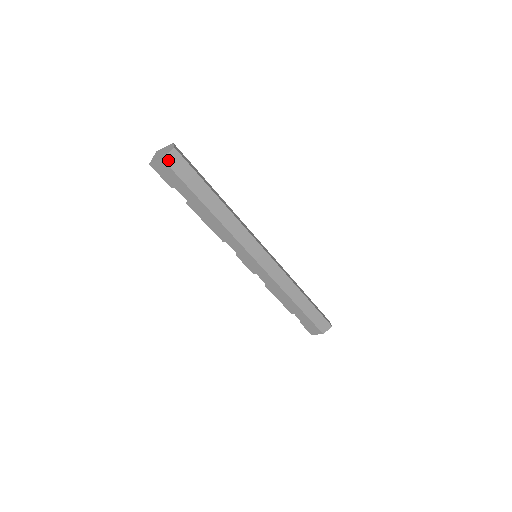
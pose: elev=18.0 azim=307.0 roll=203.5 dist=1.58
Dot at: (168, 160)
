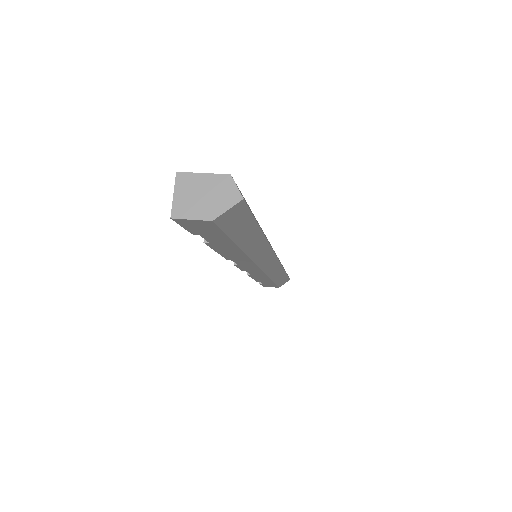
Dot at: (221, 219)
